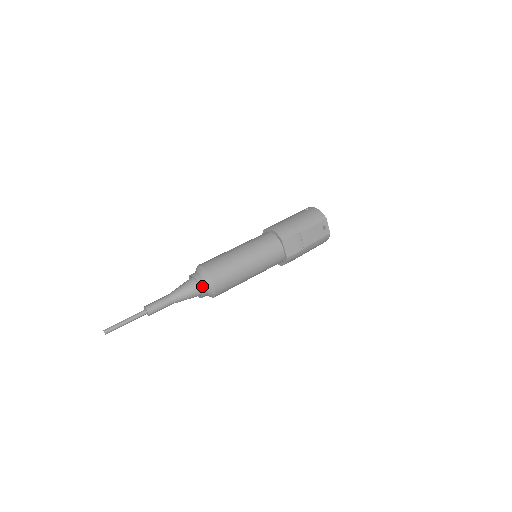
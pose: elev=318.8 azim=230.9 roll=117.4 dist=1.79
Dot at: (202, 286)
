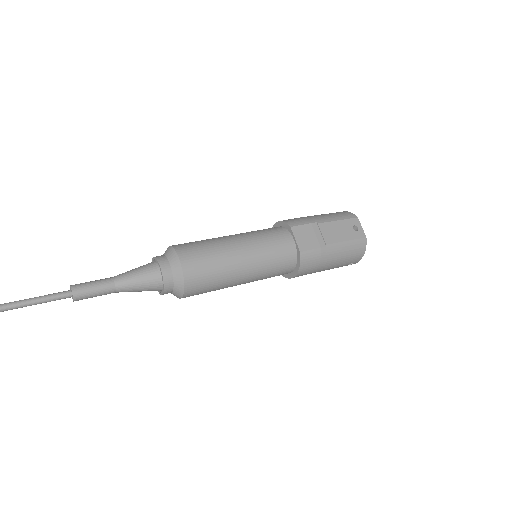
Dot at: (164, 265)
